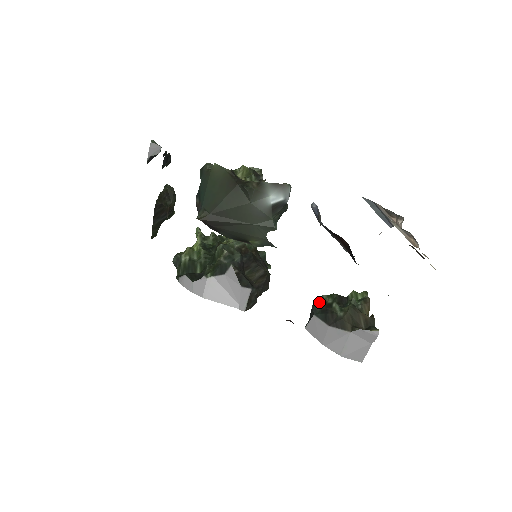
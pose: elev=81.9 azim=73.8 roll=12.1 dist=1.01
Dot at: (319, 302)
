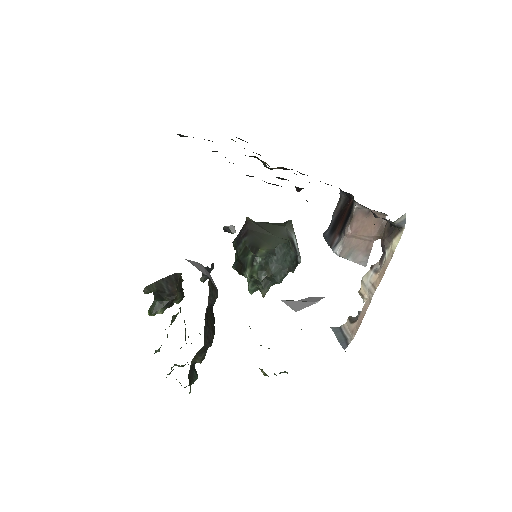
Dot at: occluded
